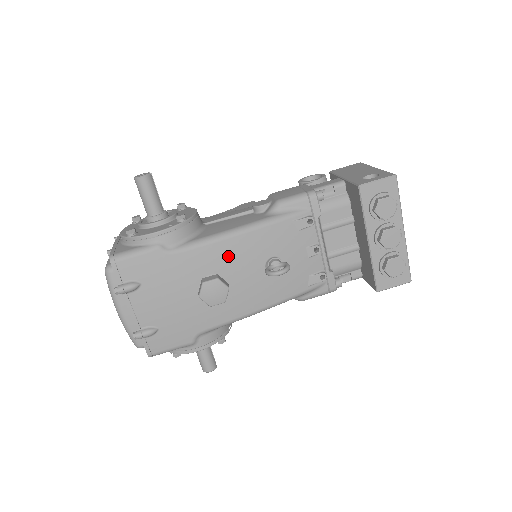
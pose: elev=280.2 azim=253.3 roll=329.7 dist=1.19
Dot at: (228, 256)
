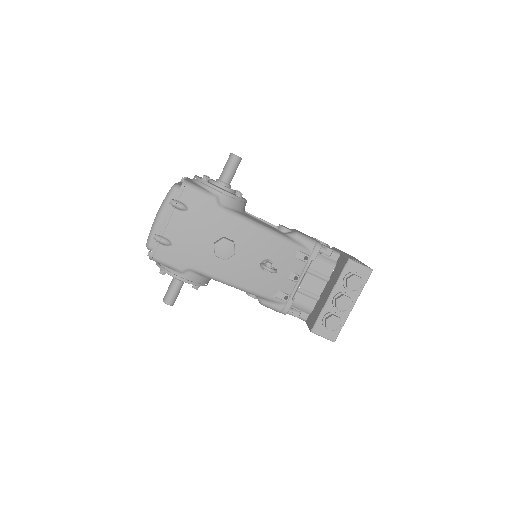
Dot at: (248, 237)
